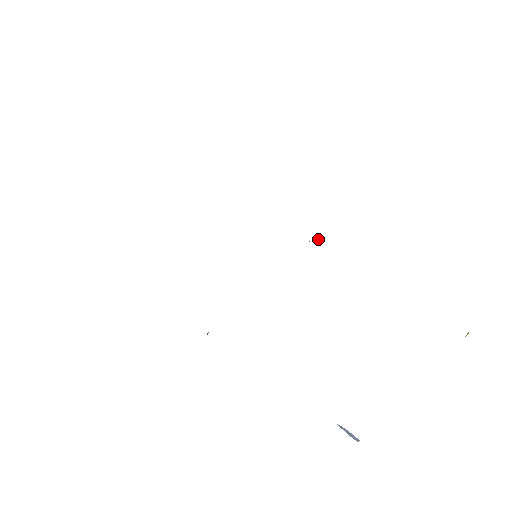
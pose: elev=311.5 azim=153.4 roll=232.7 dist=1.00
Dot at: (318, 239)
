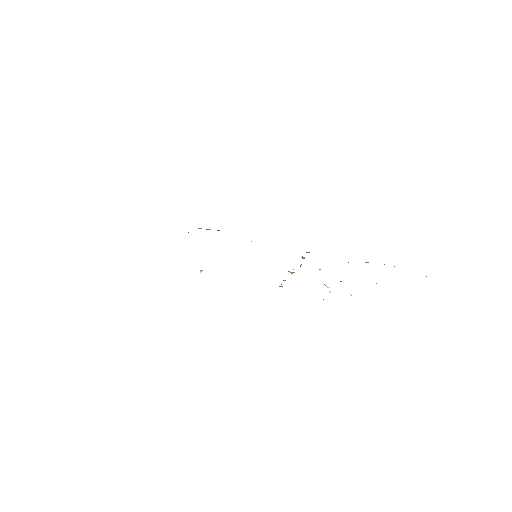
Dot at: occluded
